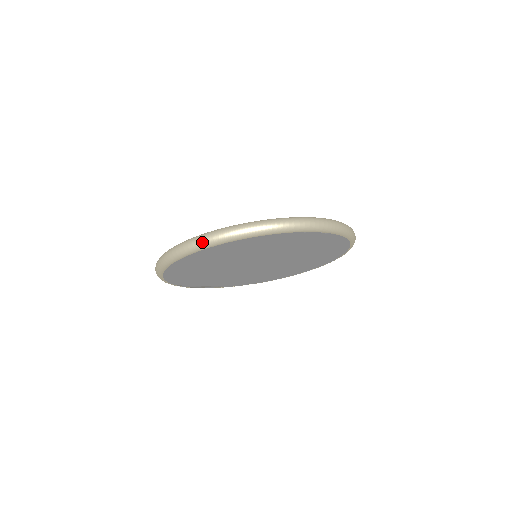
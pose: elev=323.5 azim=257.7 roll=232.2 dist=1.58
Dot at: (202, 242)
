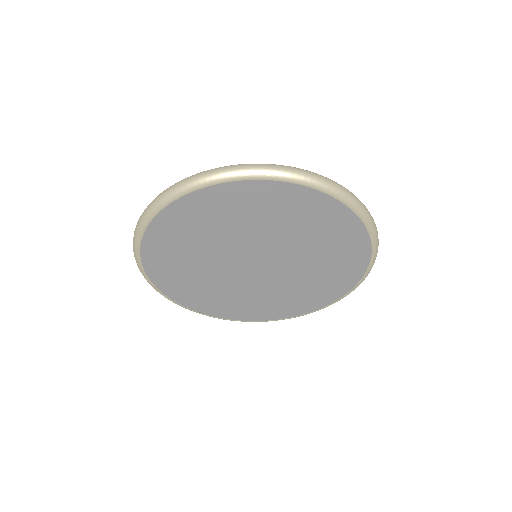
Dot at: (174, 188)
